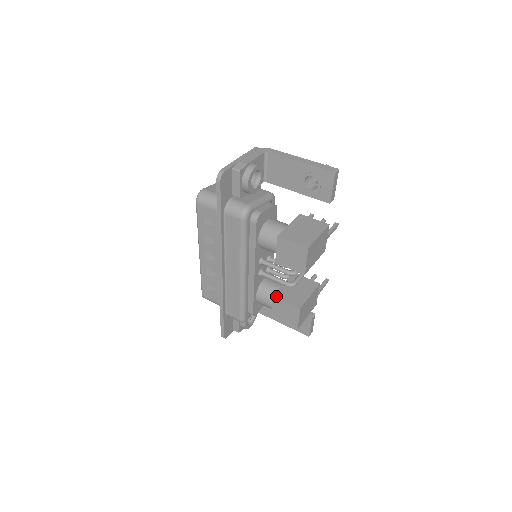
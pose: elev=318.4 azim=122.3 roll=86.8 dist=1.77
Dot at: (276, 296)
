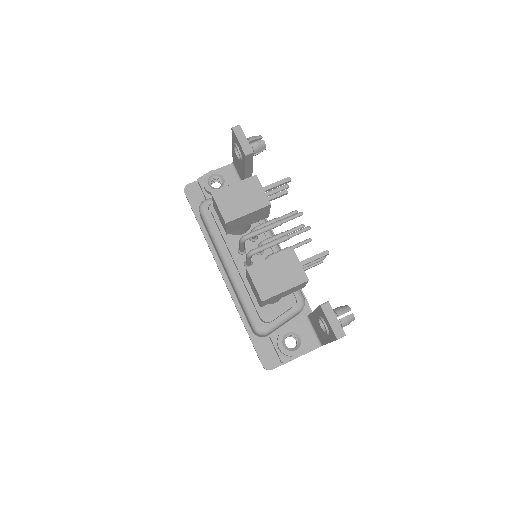
Dot at: occluded
